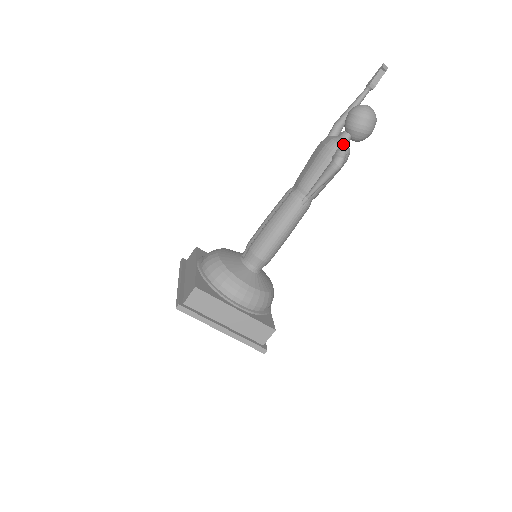
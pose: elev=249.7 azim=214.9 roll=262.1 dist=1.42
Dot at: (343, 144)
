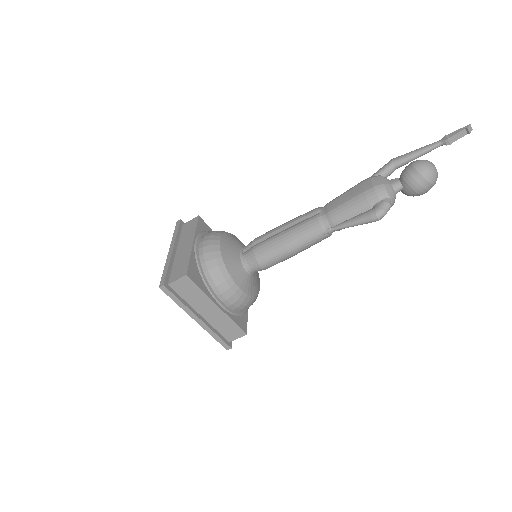
Dot at: (392, 195)
